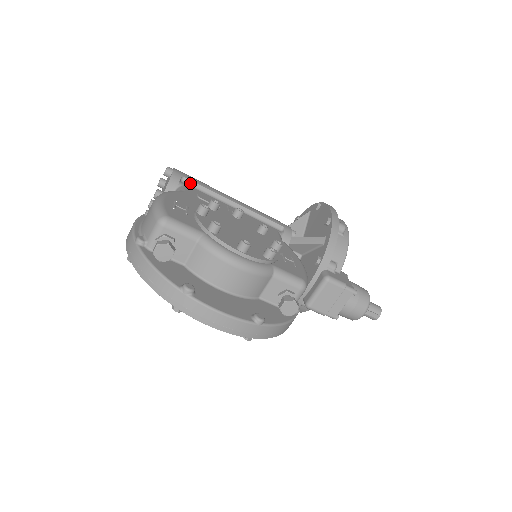
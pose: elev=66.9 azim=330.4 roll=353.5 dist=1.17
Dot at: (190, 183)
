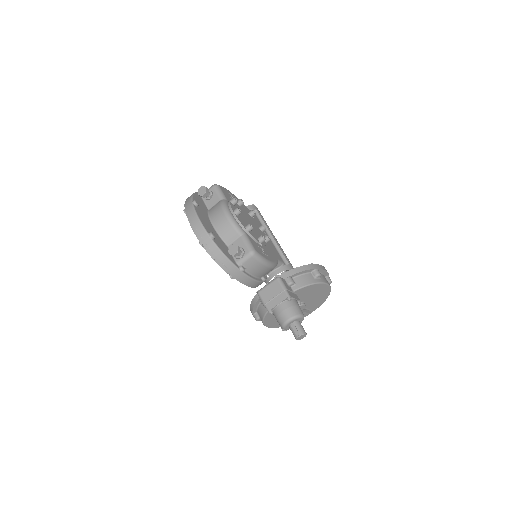
Dot at: (258, 215)
